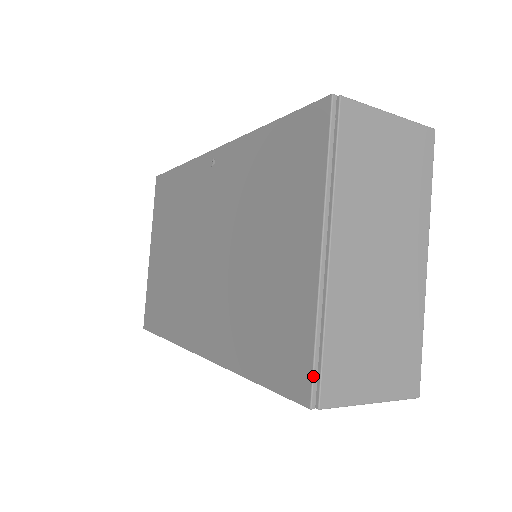
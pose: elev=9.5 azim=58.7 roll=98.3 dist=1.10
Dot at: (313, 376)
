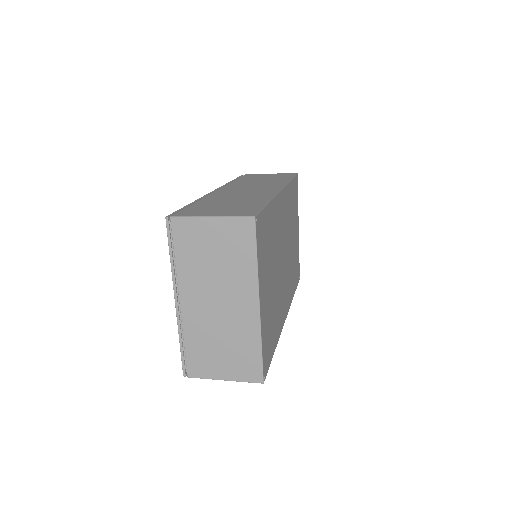
Dot at: (182, 362)
